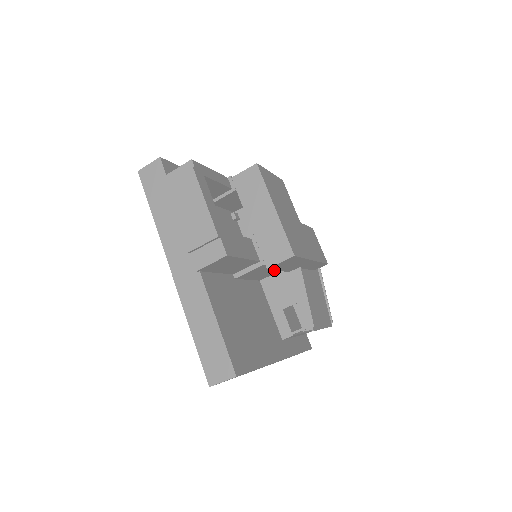
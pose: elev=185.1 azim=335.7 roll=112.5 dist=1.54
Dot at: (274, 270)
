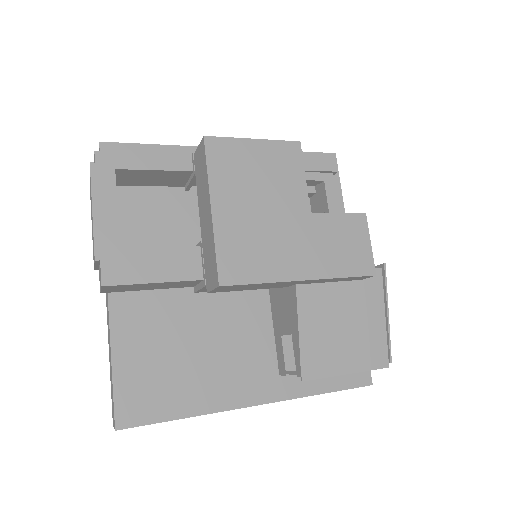
Dot at: occluded
